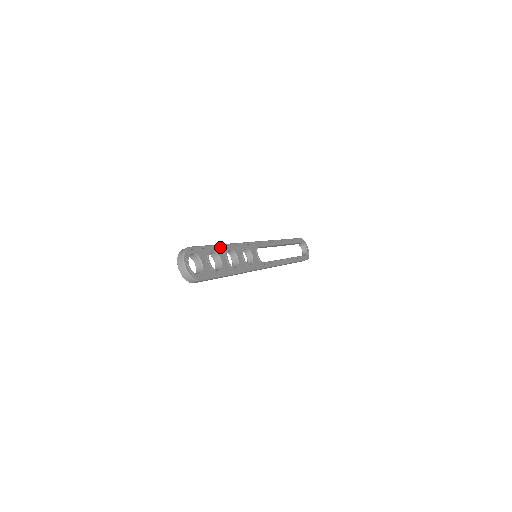
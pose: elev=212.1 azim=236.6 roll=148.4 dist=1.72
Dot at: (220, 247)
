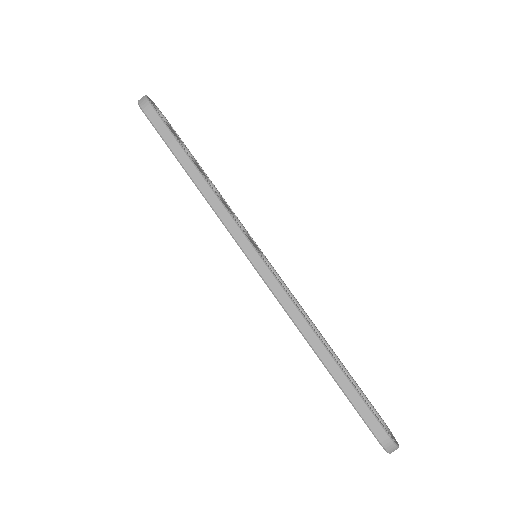
Dot at: (204, 172)
